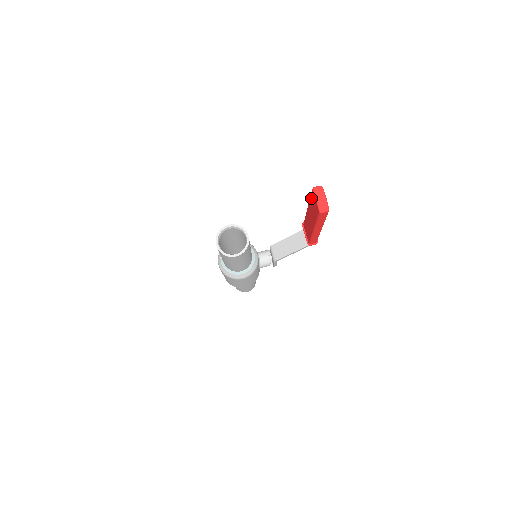
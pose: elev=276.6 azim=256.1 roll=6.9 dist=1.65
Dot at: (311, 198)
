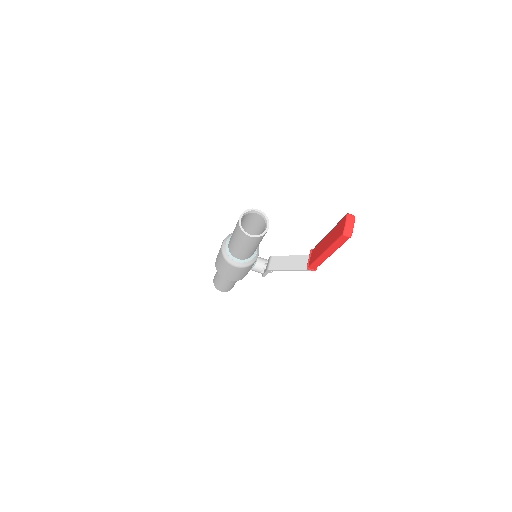
Dot at: (340, 223)
